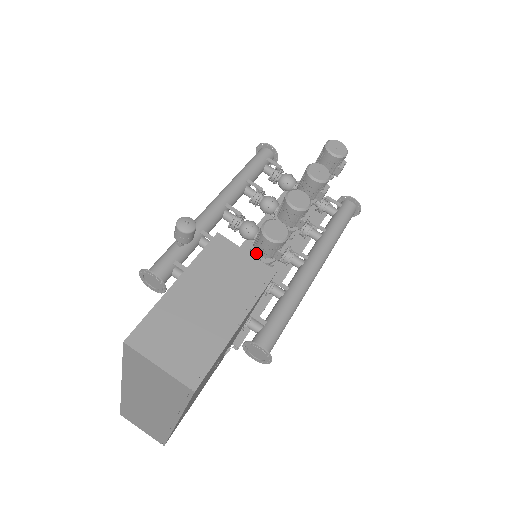
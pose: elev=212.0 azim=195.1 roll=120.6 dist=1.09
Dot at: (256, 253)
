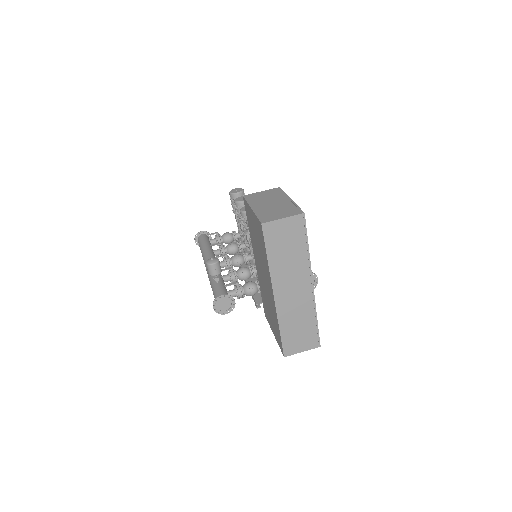
Dot at: occluded
